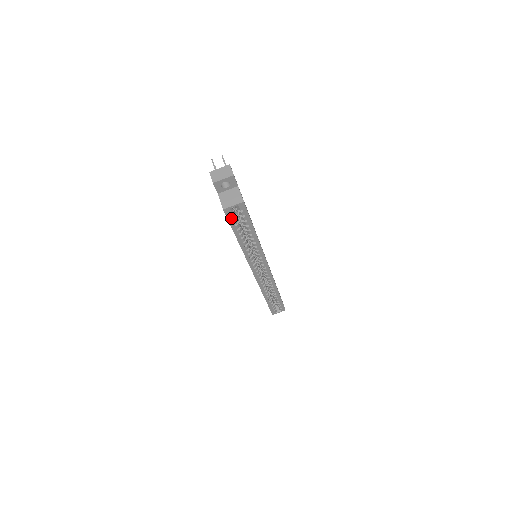
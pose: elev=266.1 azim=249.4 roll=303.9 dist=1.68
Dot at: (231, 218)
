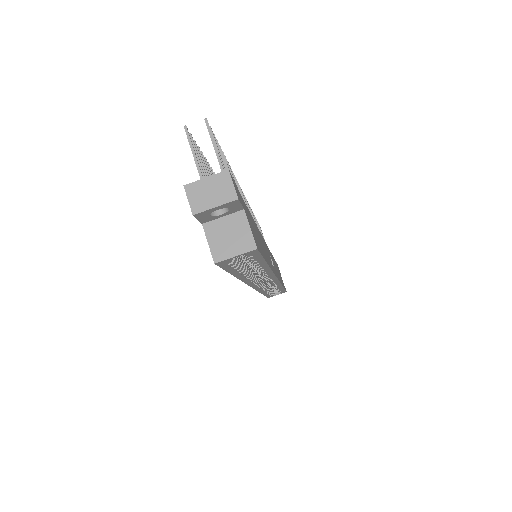
Dot at: (228, 265)
